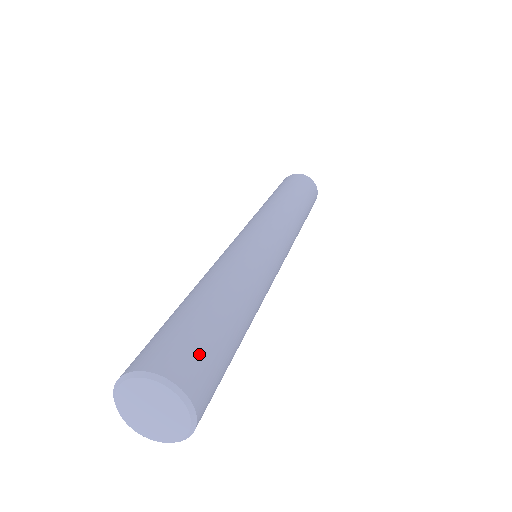
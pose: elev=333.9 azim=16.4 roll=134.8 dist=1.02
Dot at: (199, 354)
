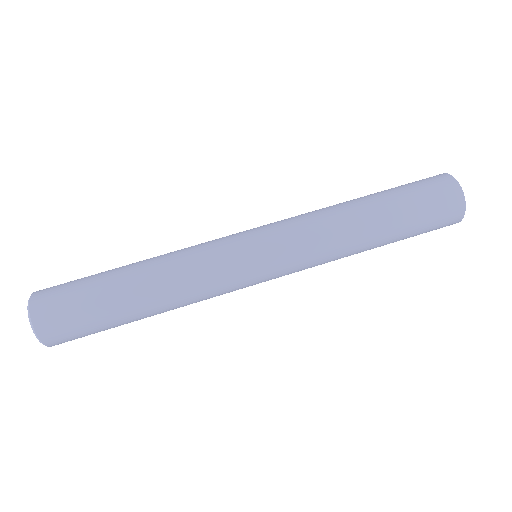
Dot at: (70, 327)
